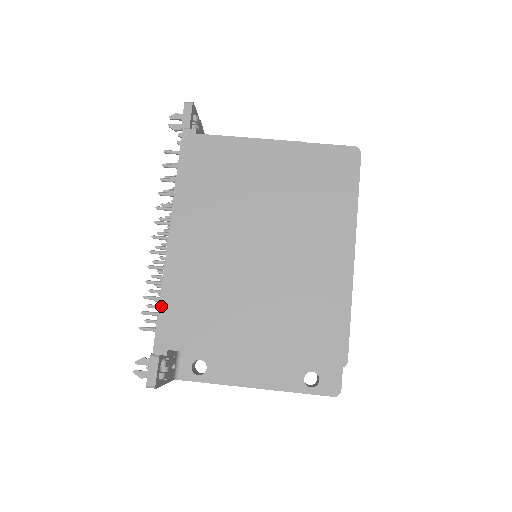
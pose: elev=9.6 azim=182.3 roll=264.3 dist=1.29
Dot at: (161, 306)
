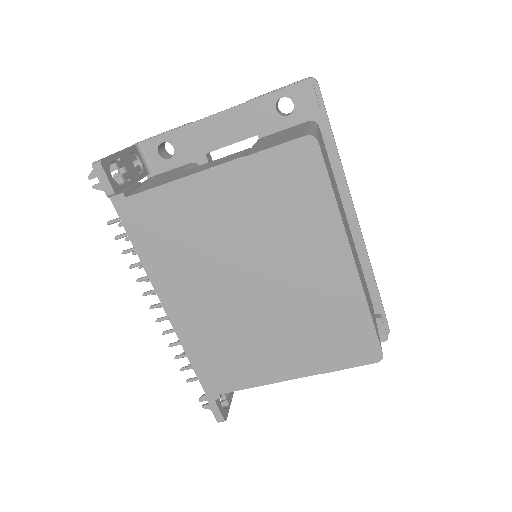
Dot at: (193, 366)
